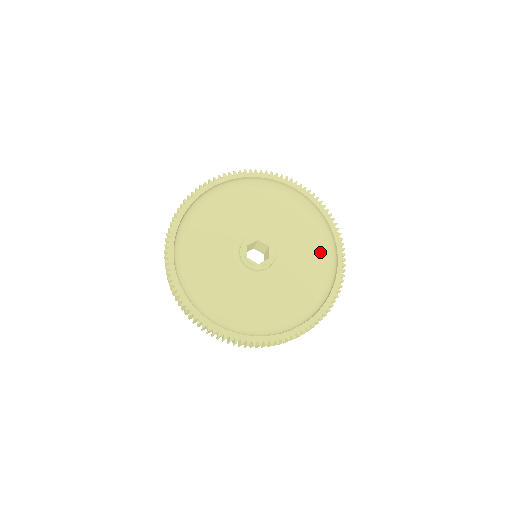
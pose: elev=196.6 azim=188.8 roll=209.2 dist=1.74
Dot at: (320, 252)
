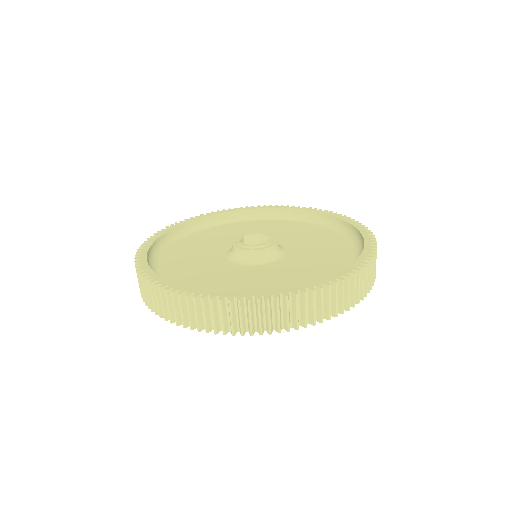
Dot at: (343, 253)
